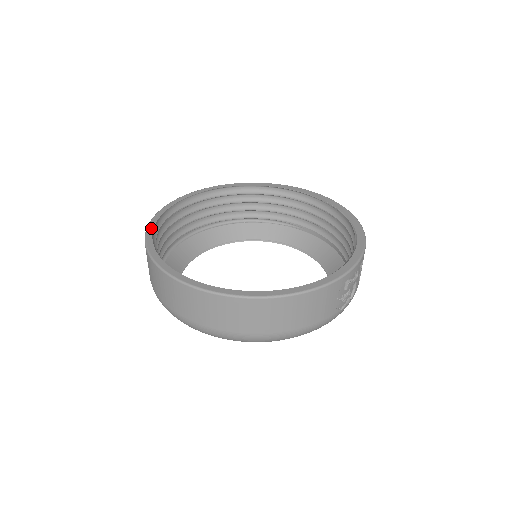
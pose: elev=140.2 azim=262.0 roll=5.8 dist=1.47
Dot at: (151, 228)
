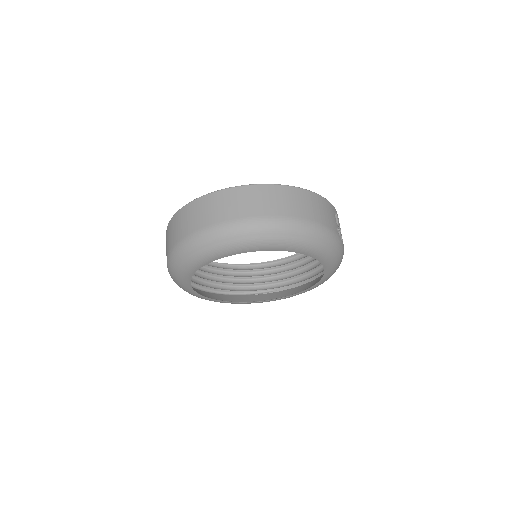
Dot at: occluded
